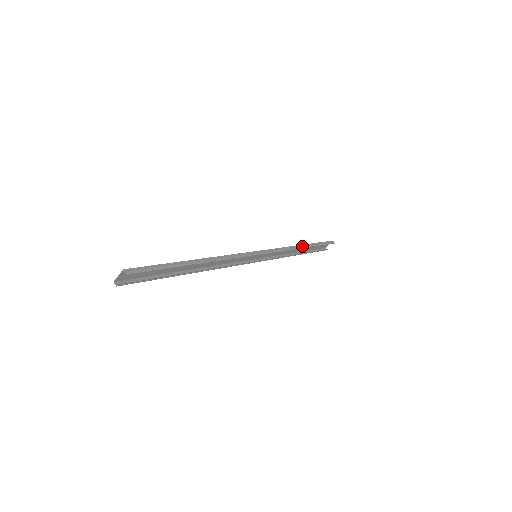
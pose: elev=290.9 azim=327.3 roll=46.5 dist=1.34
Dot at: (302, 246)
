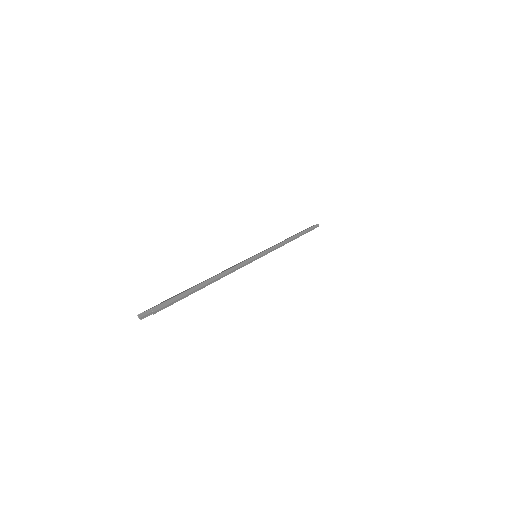
Dot at: (294, 237)
